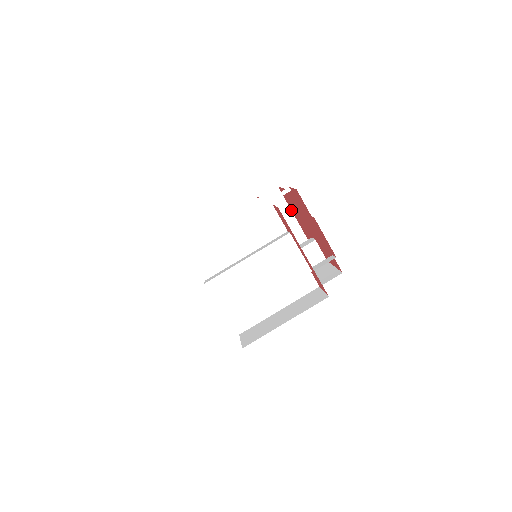
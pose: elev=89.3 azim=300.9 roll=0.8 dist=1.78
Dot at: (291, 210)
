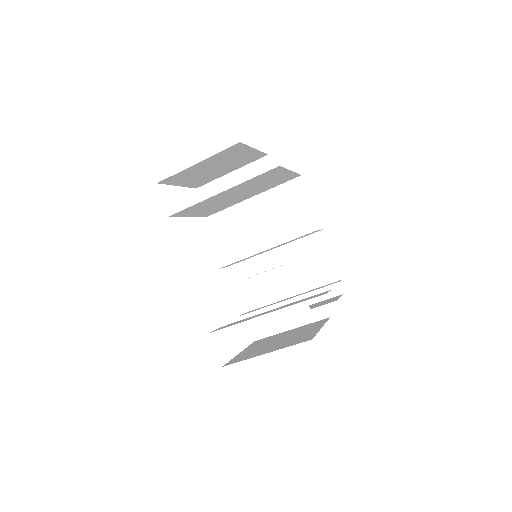
Dot at: (289, 170)
